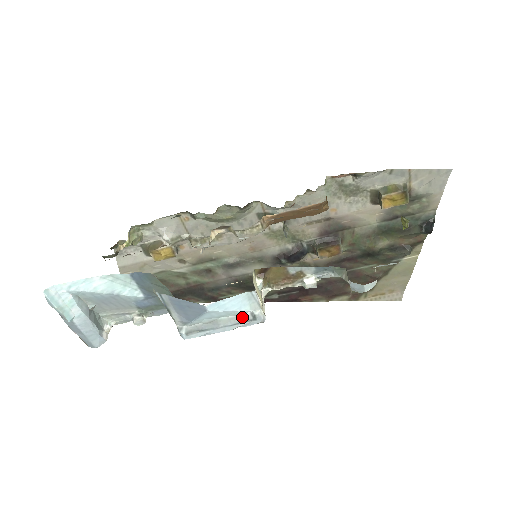
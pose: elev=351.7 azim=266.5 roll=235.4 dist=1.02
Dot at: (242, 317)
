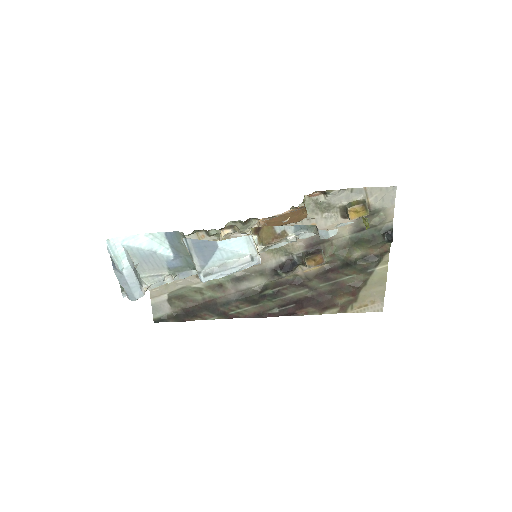
Dot at: (244, 260)
